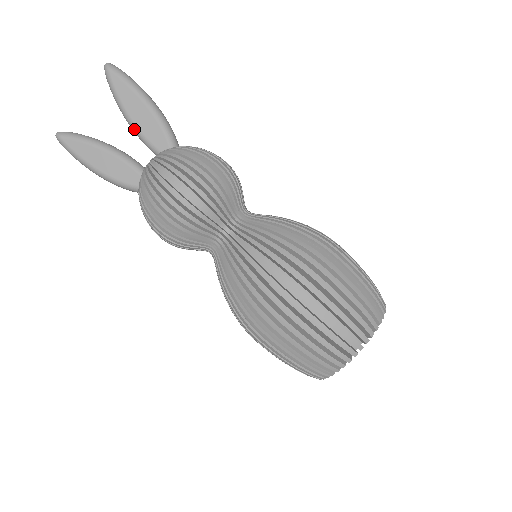
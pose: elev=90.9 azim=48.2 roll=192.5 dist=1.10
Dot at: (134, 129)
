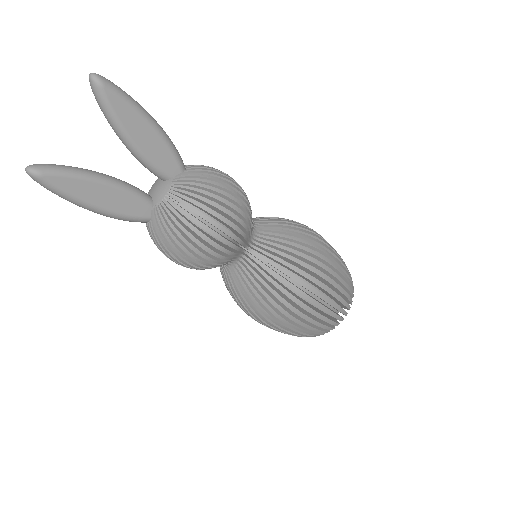
Dot at: (139, 155)
